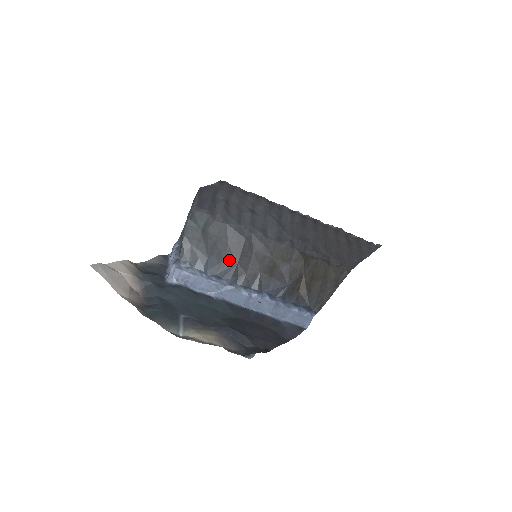
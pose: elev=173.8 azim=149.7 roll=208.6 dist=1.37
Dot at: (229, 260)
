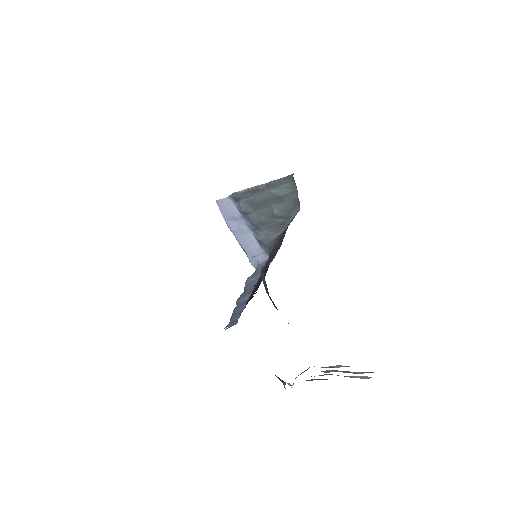
Dot at: (267, 262)
